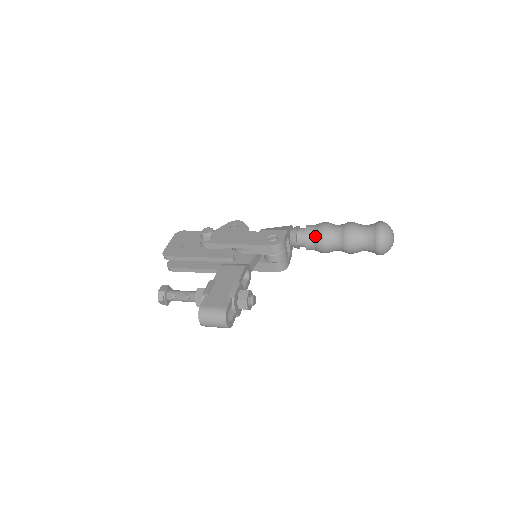
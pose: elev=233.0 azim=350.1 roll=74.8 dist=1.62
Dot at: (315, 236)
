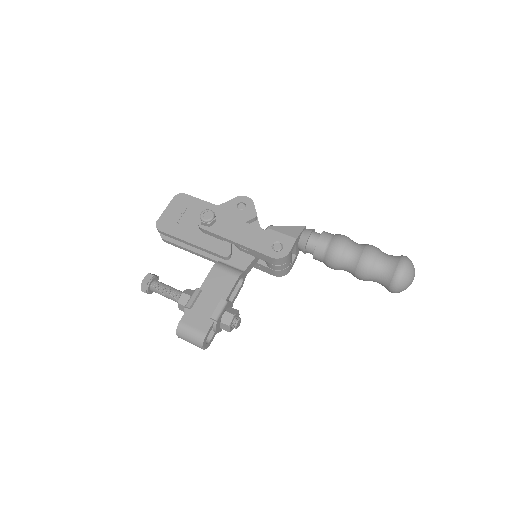
Dot at: (326, 253)
